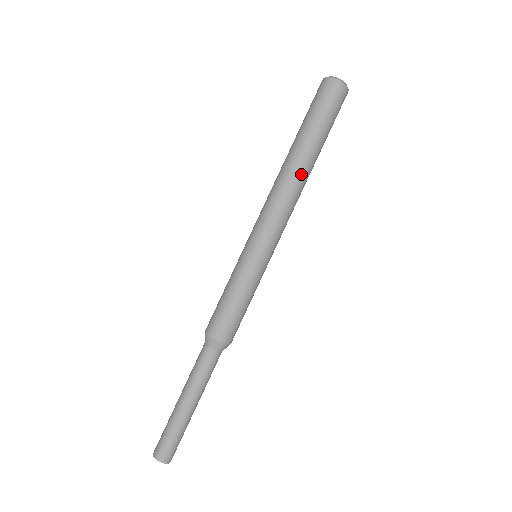
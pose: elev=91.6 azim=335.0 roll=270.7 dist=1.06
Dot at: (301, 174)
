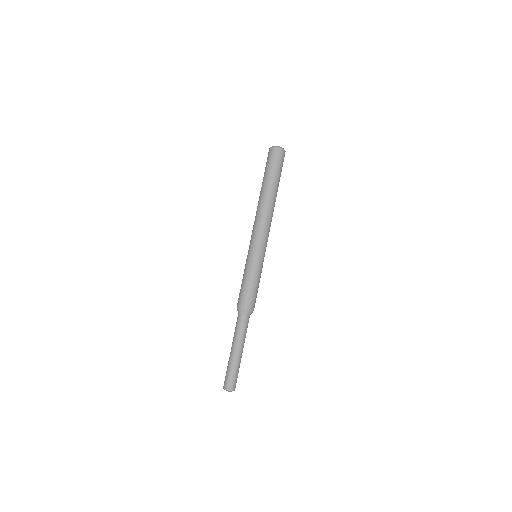
Dot at: (263, 202)
